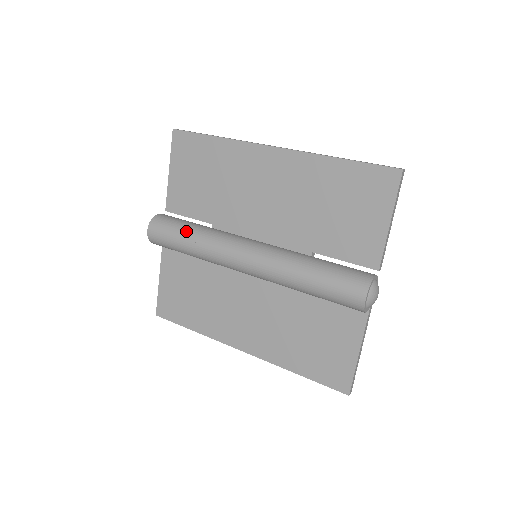
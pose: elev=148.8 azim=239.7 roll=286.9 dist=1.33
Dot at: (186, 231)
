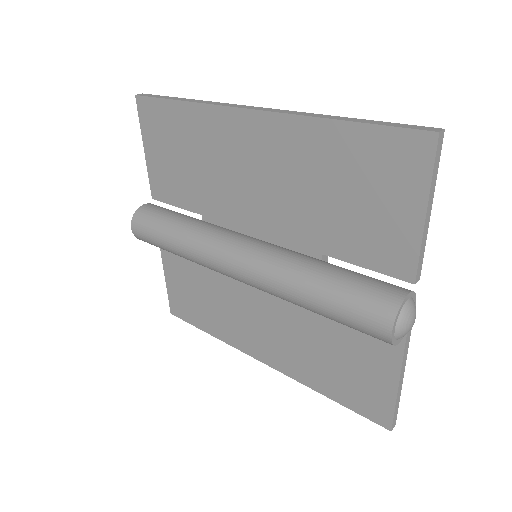
Dot at: (169, 229)
